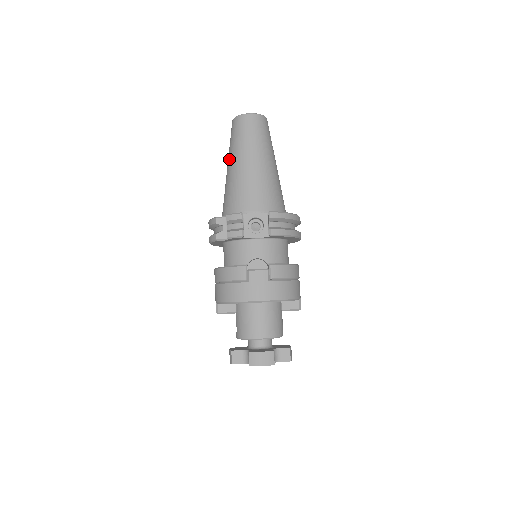
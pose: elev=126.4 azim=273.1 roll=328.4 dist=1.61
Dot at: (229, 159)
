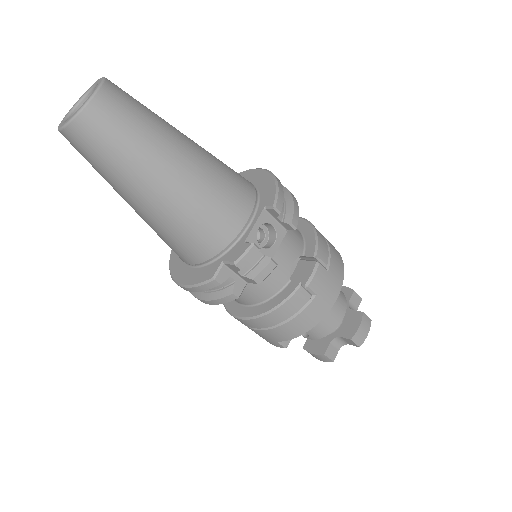
Dot at: (130, 191)
